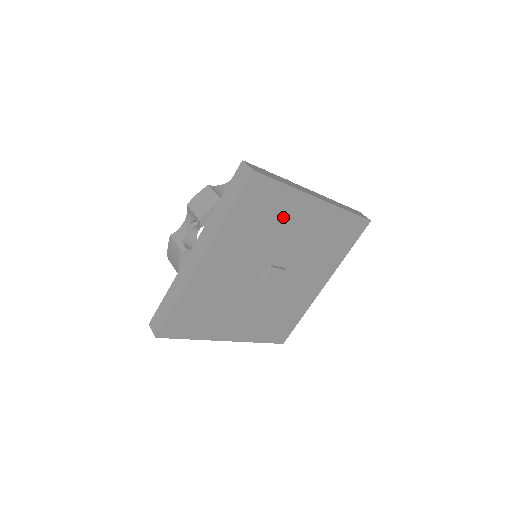
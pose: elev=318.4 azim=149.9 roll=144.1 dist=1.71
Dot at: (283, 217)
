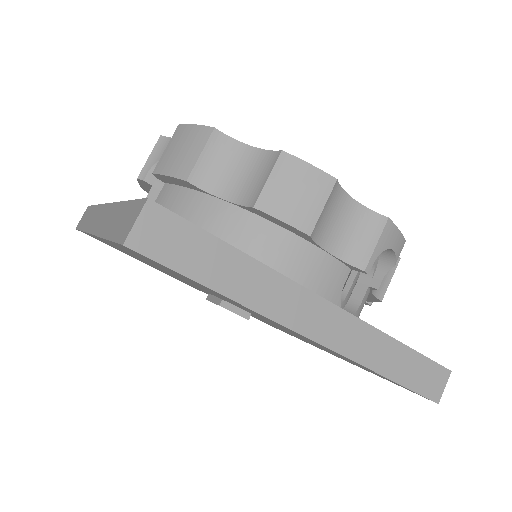
Dot at: occluded
